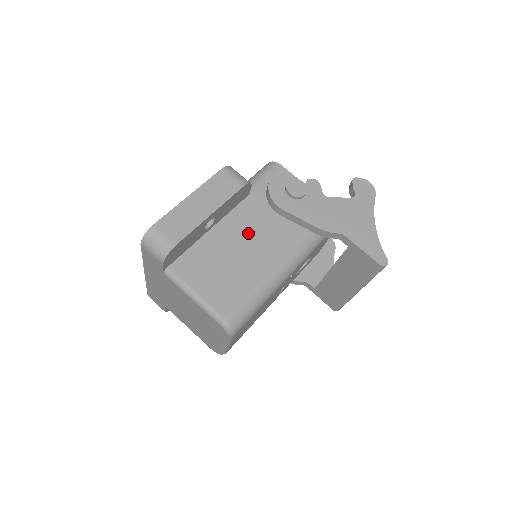
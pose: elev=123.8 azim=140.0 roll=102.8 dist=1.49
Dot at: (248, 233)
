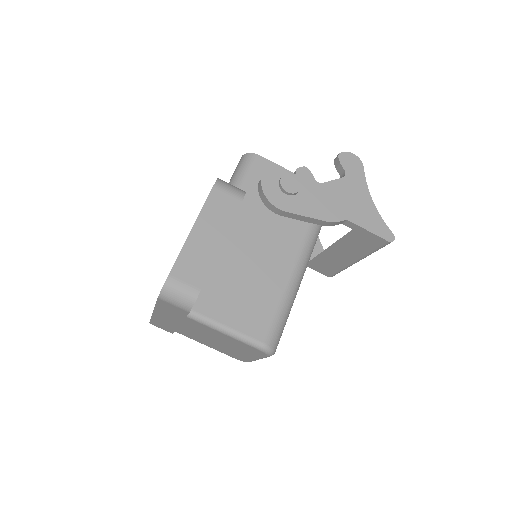
Dot at: (255, 244)
